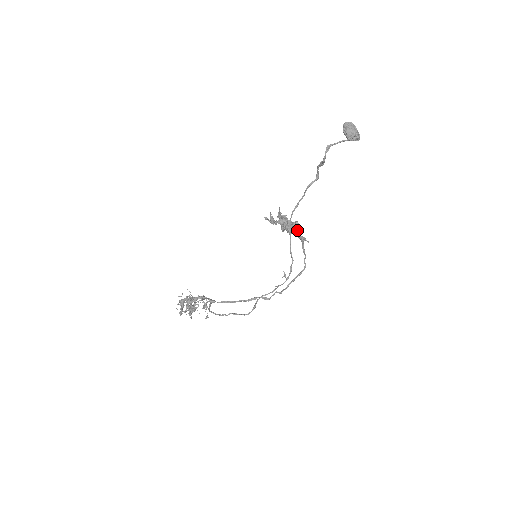
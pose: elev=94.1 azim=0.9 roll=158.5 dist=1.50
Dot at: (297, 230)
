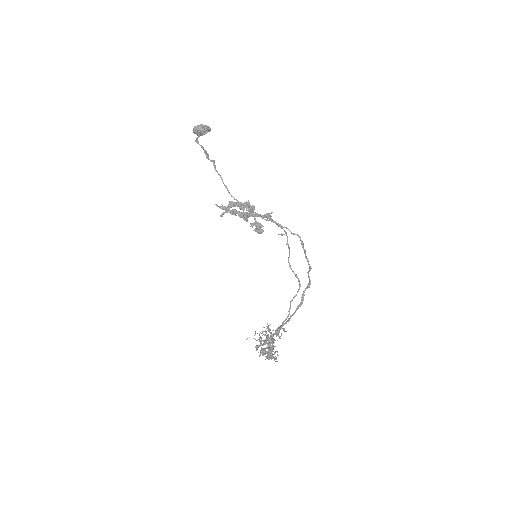
Dot at: (253, 209)
